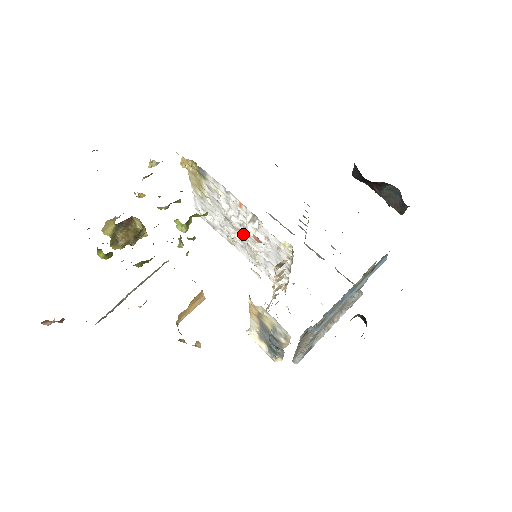
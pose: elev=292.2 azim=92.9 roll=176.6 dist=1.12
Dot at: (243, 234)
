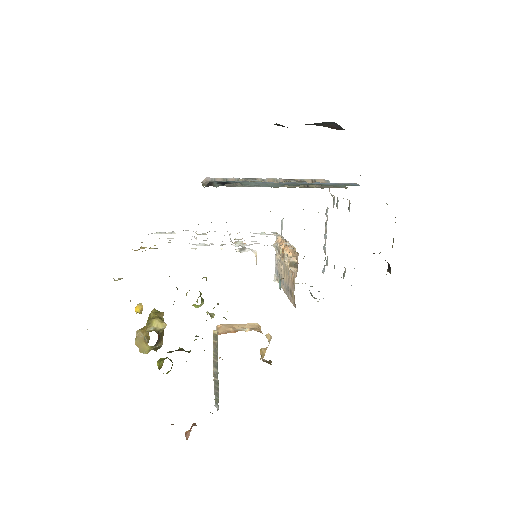
Dot at: occluded
